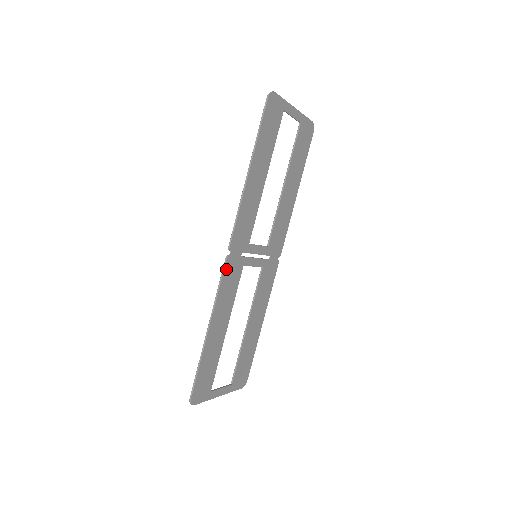
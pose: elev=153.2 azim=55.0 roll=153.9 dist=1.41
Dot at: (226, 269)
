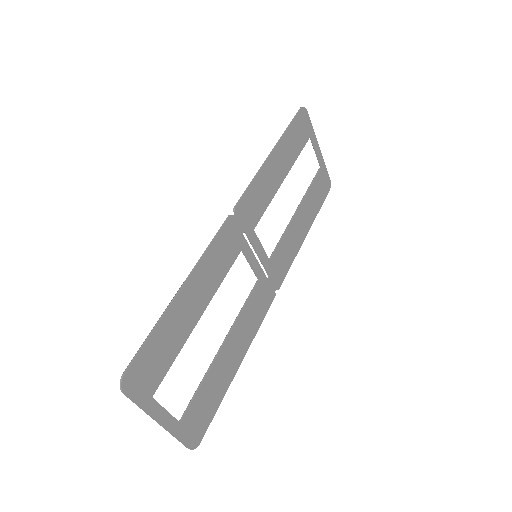
Dot at: (225, 229)
